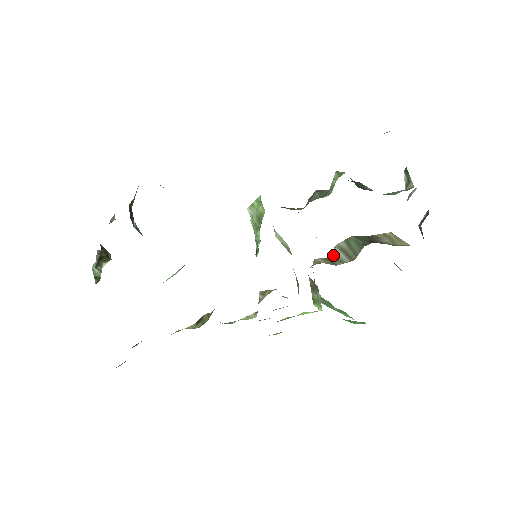
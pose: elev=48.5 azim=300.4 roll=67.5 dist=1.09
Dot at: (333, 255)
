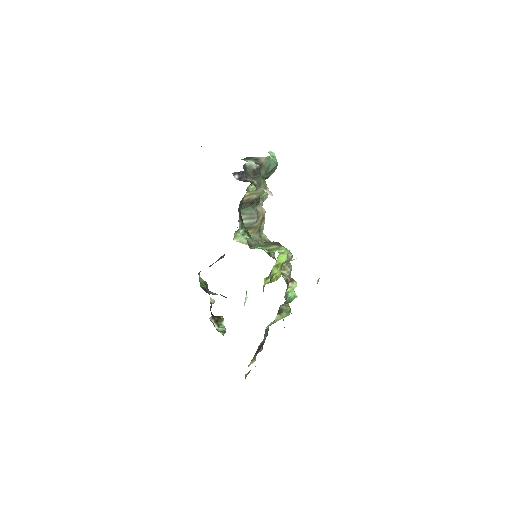
Dot at: (246, 225)
